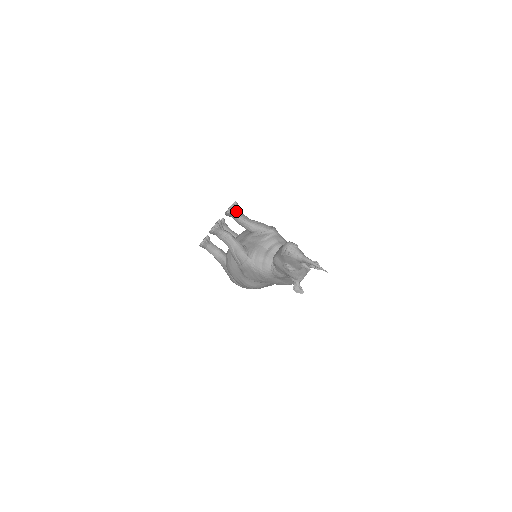
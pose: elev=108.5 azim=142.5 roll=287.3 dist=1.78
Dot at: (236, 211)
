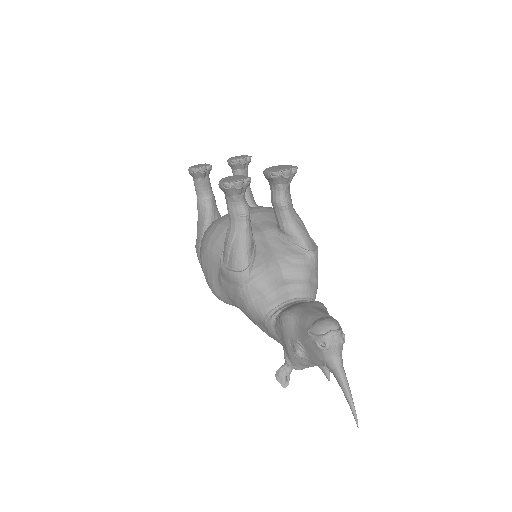
Dot at: (285, 183)
